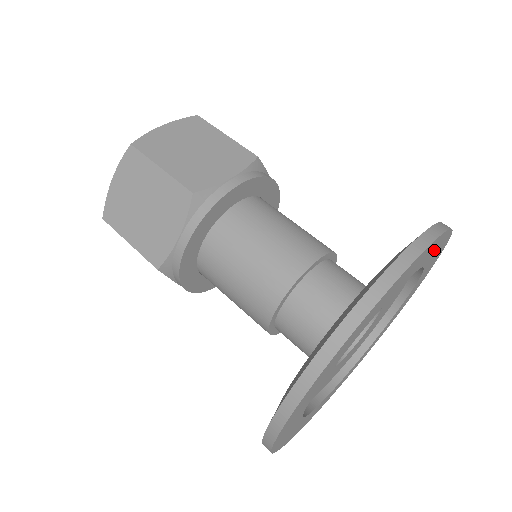
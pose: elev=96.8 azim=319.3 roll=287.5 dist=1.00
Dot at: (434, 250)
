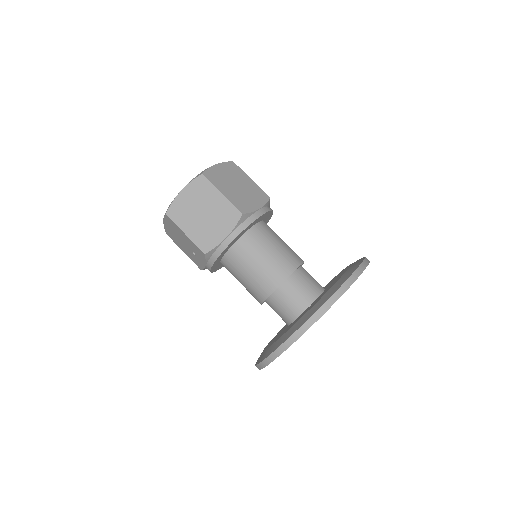
Dot at: occluded
